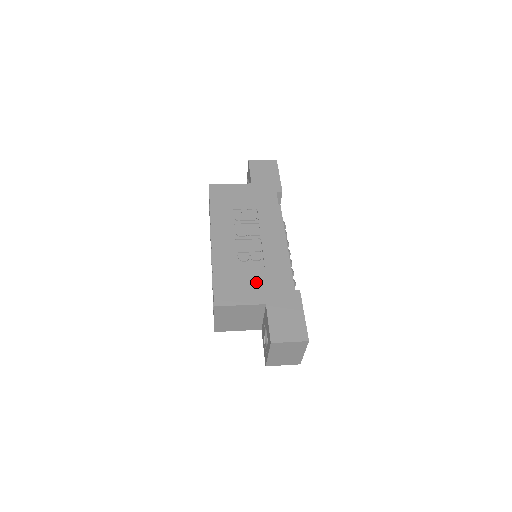
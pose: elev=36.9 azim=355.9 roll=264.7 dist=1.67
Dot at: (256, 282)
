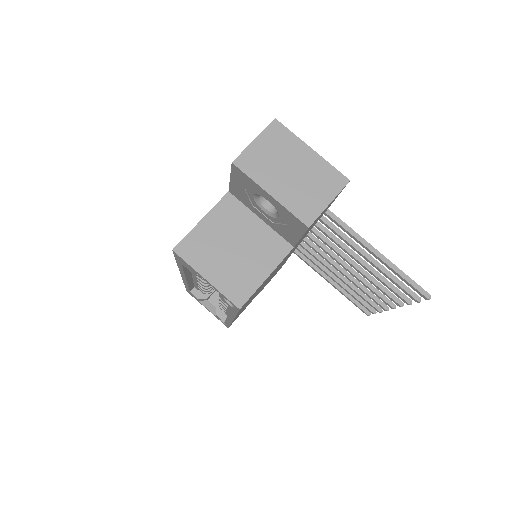
Dot at: occluded
